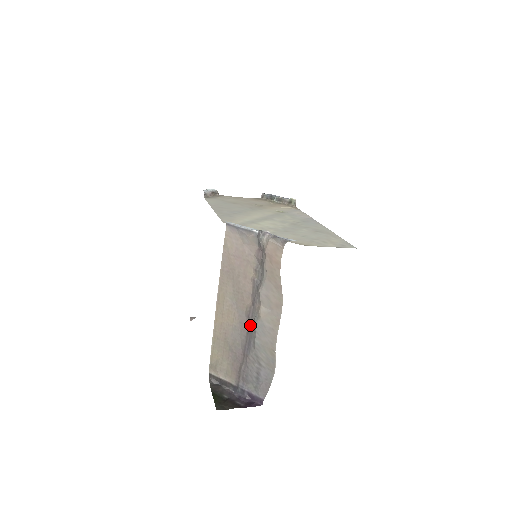
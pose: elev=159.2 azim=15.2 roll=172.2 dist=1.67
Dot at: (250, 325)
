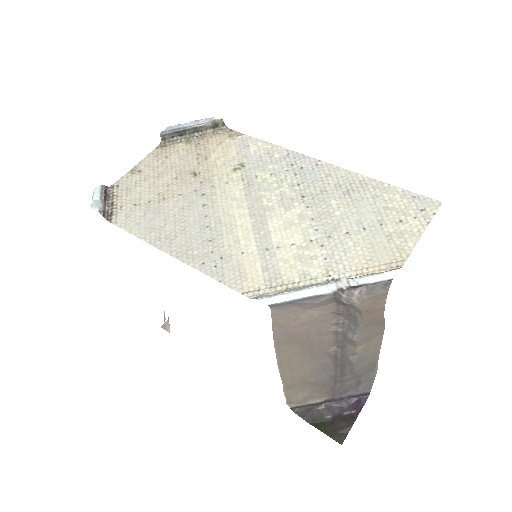
Dot at: (340, 362)
